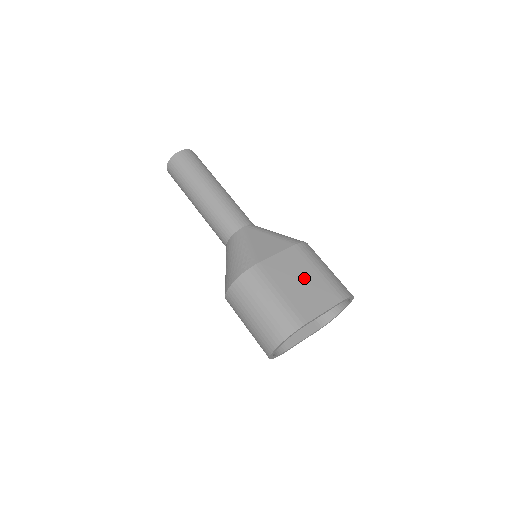
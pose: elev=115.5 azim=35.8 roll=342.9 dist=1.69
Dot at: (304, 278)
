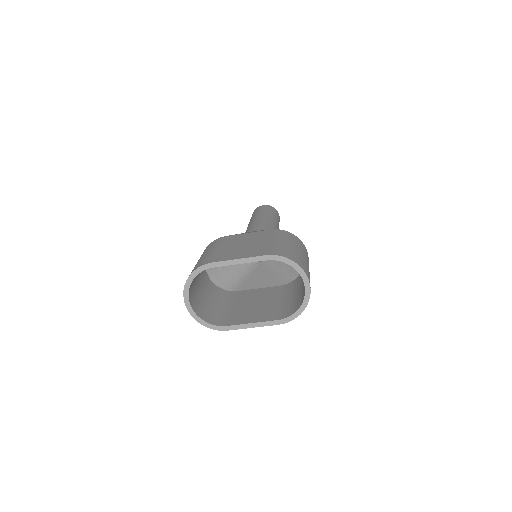
Dot at: (251, 243)
